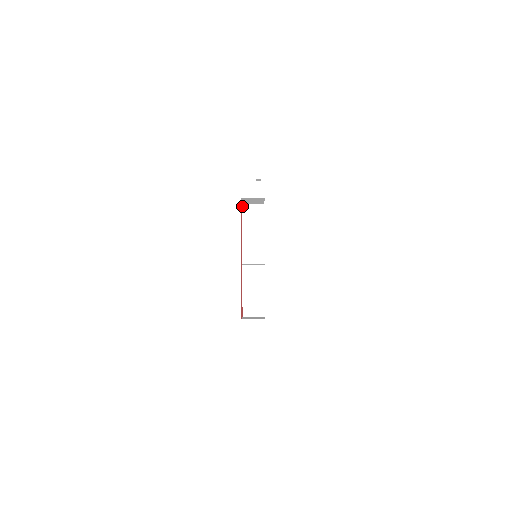
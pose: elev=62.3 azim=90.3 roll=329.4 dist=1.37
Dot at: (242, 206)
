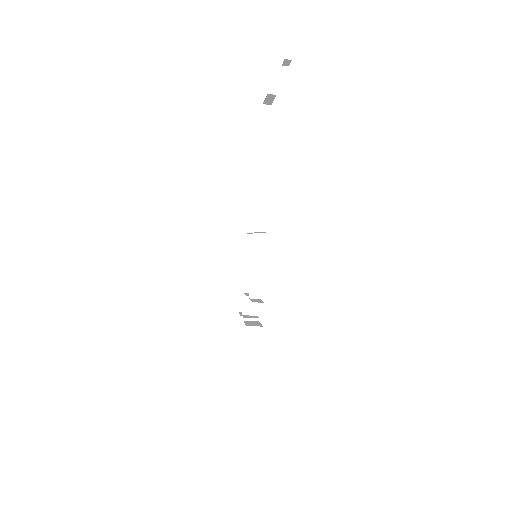
Dot at: occluded
